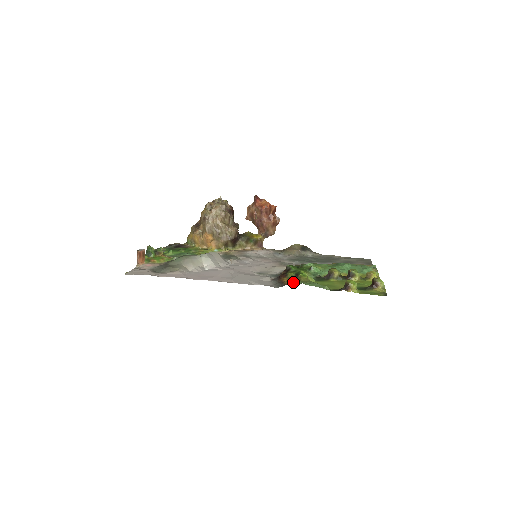
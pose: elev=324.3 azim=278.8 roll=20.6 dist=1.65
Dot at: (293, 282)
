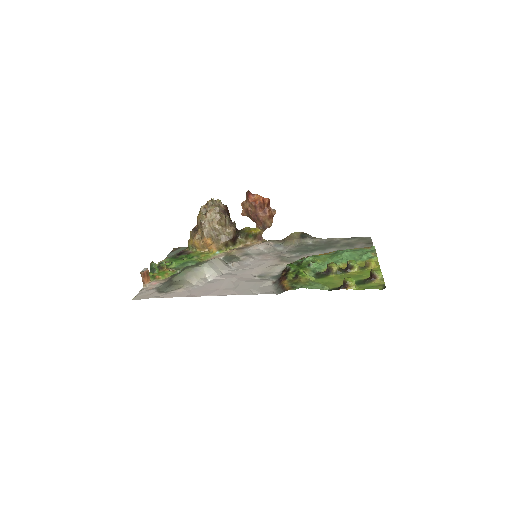
Dot at: (293, 286)
